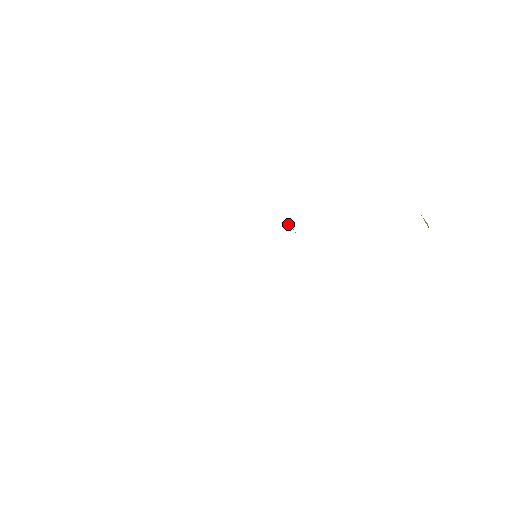
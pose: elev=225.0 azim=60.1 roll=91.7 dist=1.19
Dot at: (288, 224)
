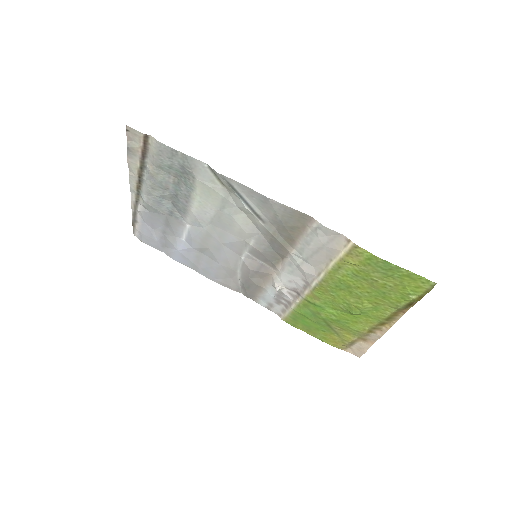
Dot at: (278, 288)
